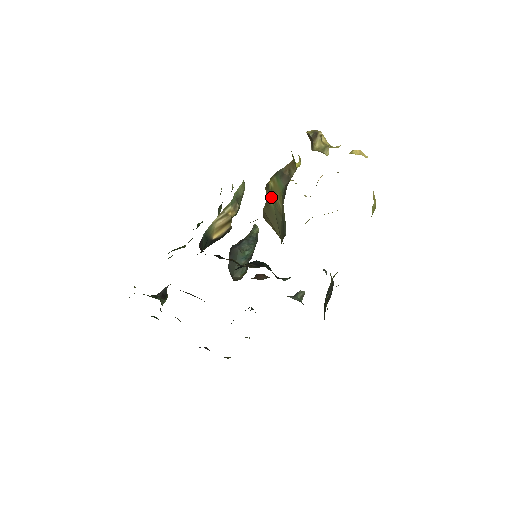
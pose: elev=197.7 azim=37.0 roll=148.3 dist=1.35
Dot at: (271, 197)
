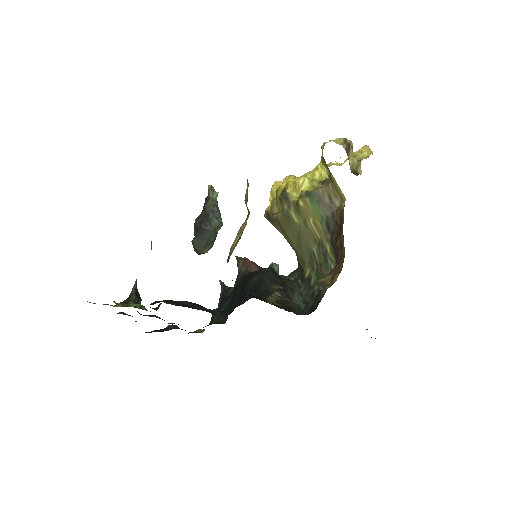
Dot at: (297, 215)
